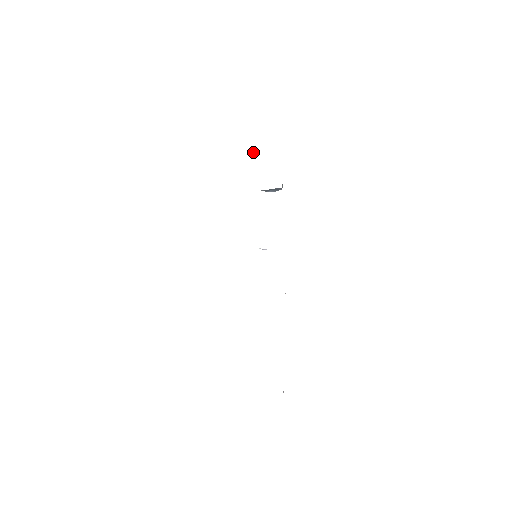
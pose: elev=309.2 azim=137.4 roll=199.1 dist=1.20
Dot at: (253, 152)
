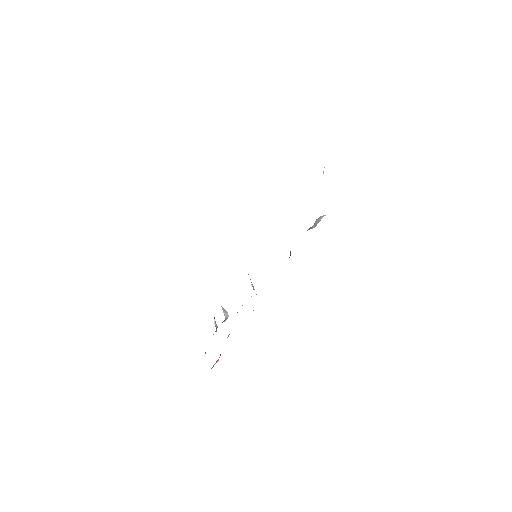
Dot at: occluded
